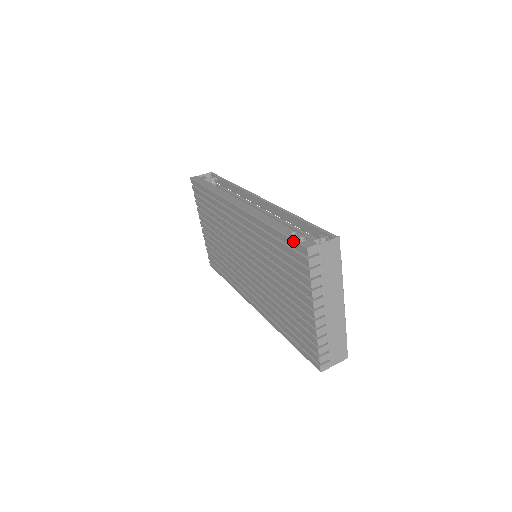
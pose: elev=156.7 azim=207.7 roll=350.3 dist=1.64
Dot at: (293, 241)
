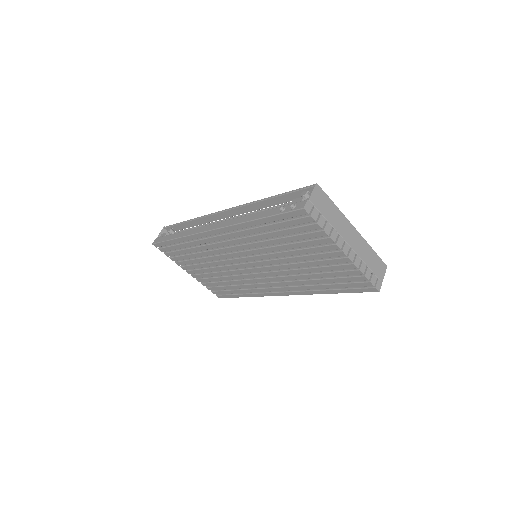
Dot at: (287, 213)
